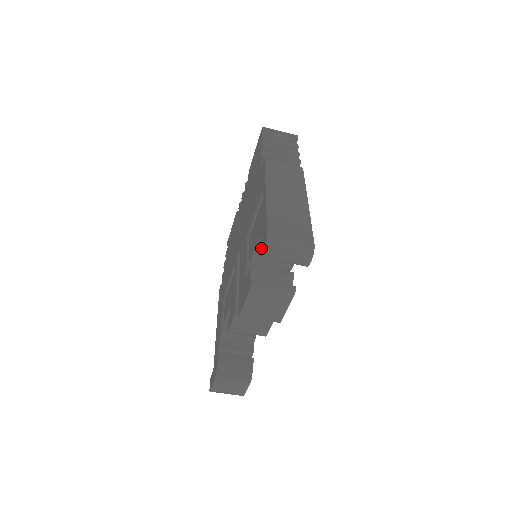
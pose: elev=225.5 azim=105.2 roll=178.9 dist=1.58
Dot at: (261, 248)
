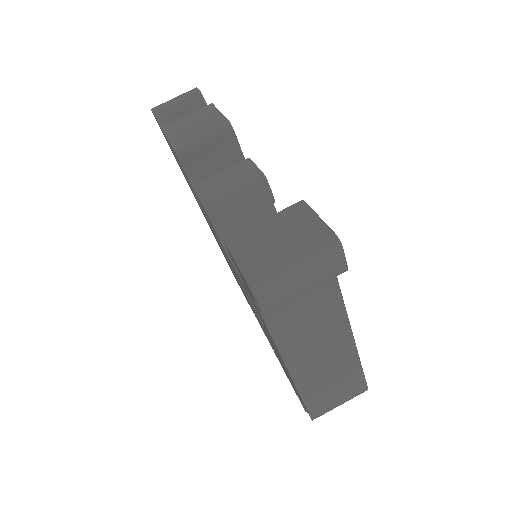
Dot at: (159, 126)
